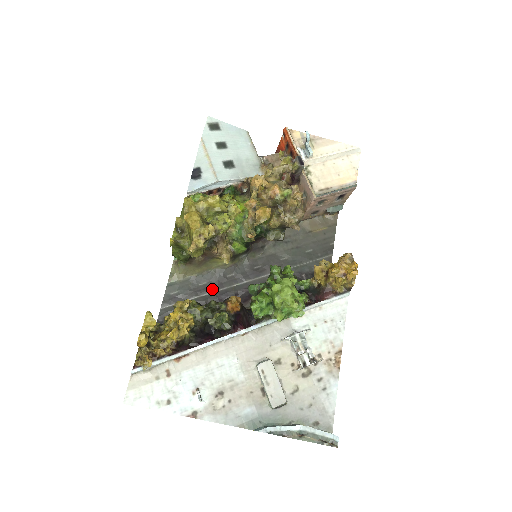
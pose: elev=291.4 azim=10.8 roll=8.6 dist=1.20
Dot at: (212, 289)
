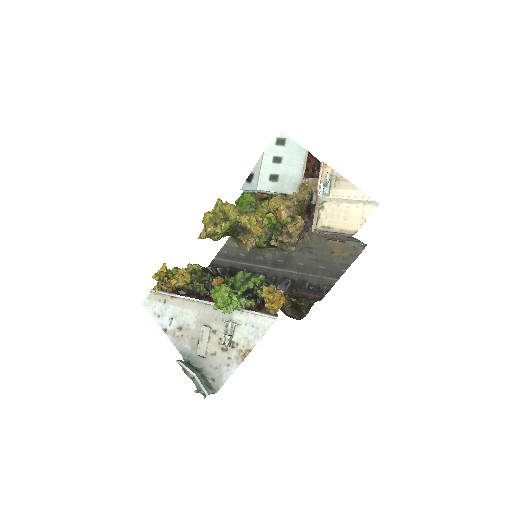
Dot at: (246, 261)
